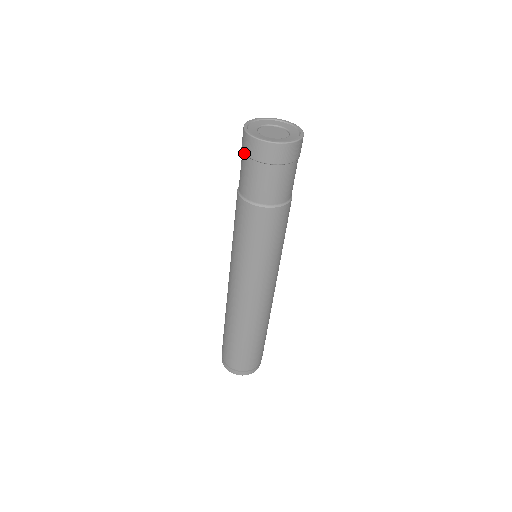
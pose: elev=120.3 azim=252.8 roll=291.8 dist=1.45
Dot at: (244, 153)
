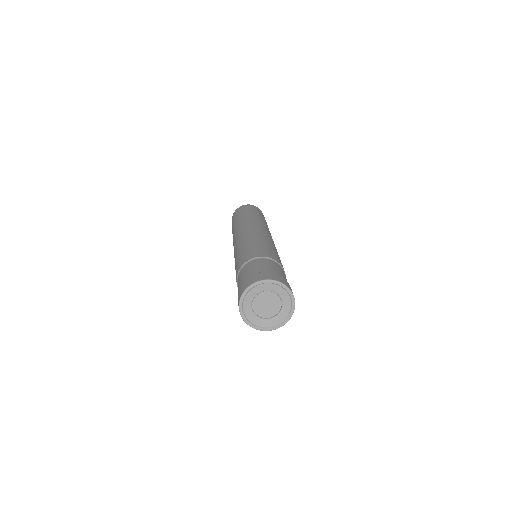
Dot at: occluded
